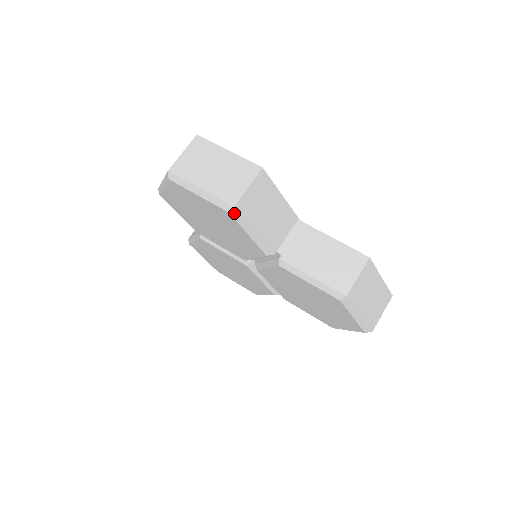
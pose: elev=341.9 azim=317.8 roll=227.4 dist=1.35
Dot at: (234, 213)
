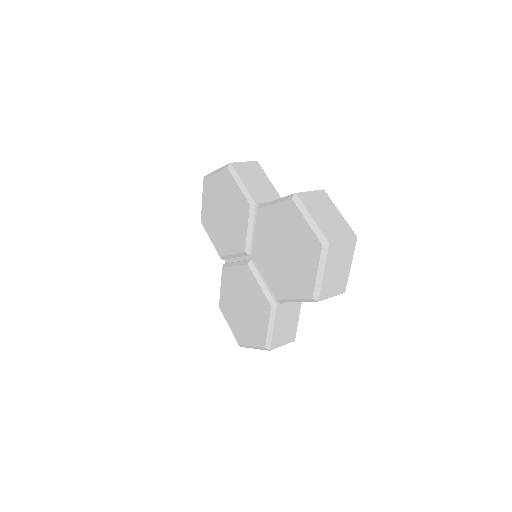
Dot at: (230, 168)
